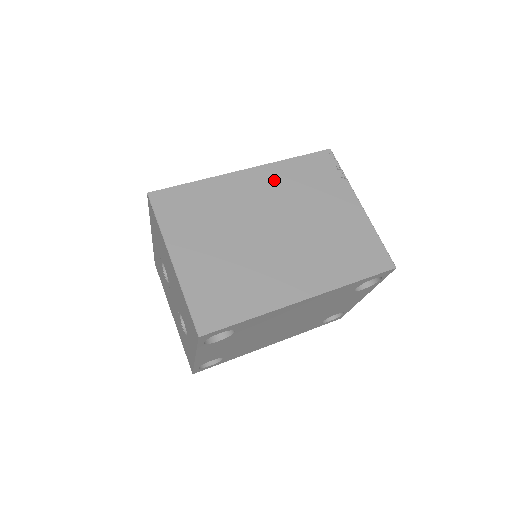
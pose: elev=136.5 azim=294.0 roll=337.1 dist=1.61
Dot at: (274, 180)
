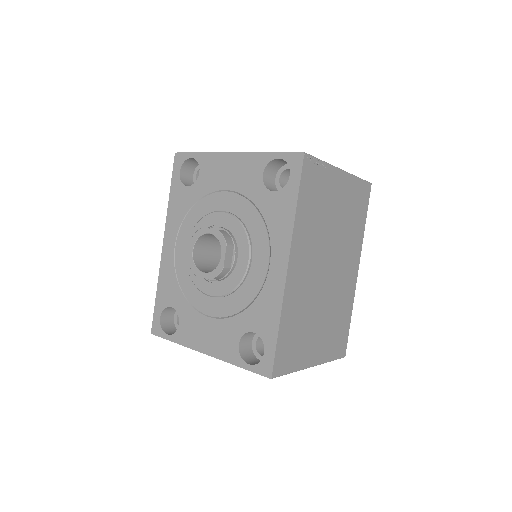
Dot at: (304, 242)
